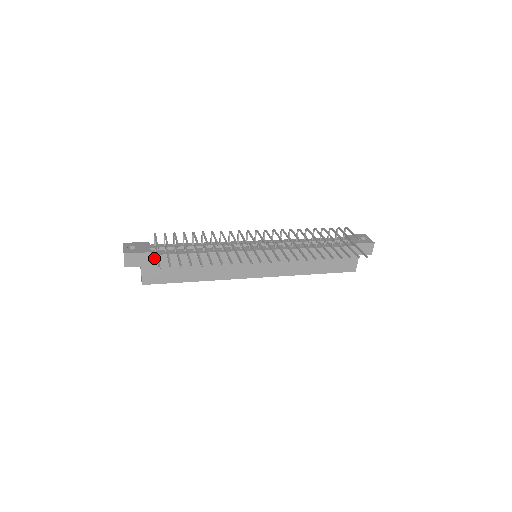
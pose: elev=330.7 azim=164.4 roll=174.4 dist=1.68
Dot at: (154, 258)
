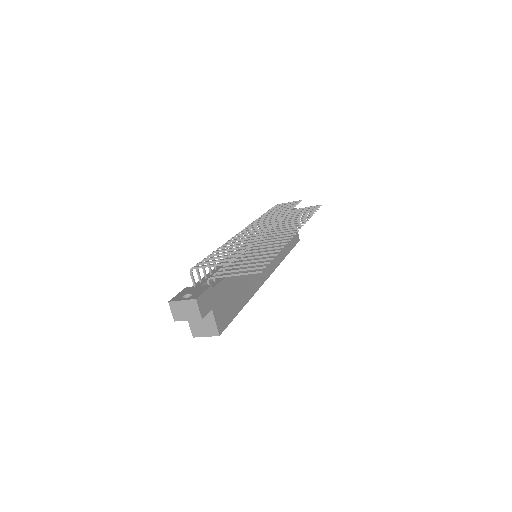
Dot at: (215, 292)
